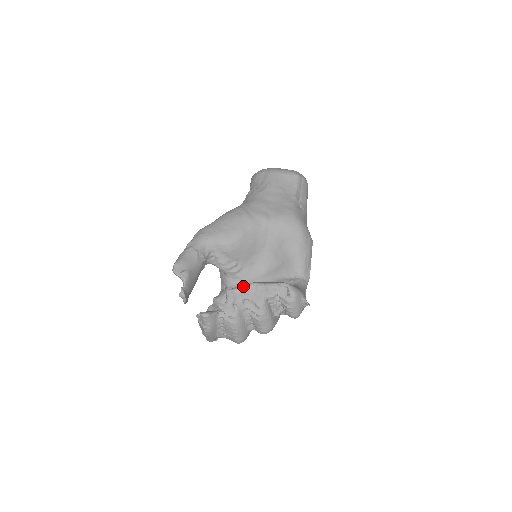
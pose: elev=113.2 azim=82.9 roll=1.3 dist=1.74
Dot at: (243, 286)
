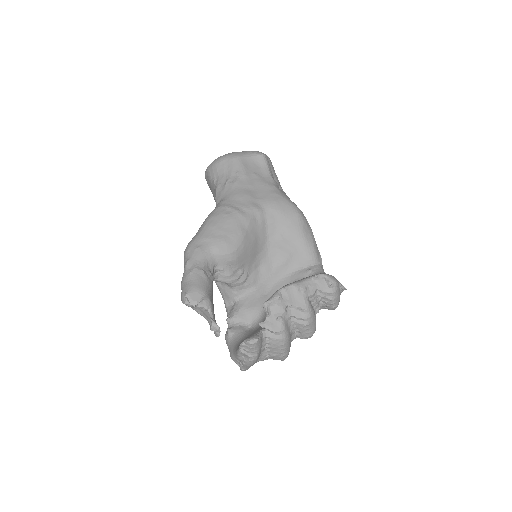
Dot at: (279, 293)
